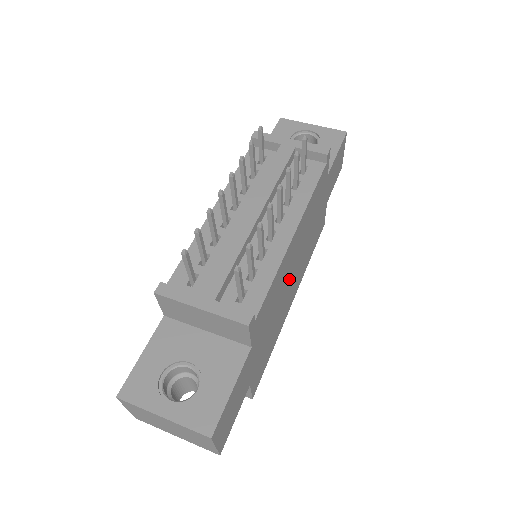
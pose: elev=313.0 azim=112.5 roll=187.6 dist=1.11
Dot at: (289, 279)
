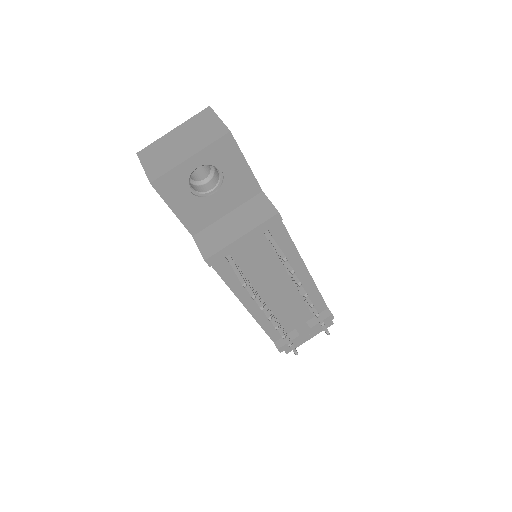
Dot at: occluded
